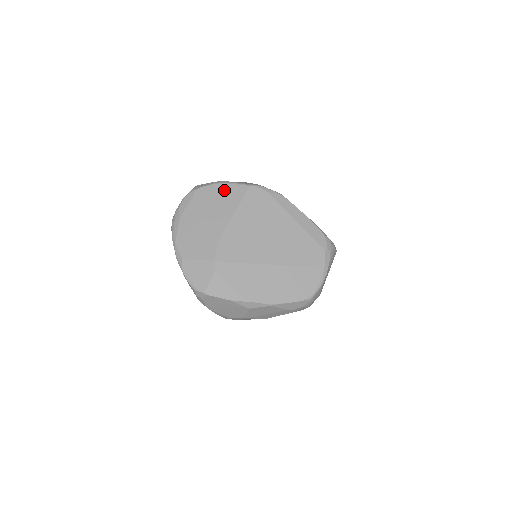
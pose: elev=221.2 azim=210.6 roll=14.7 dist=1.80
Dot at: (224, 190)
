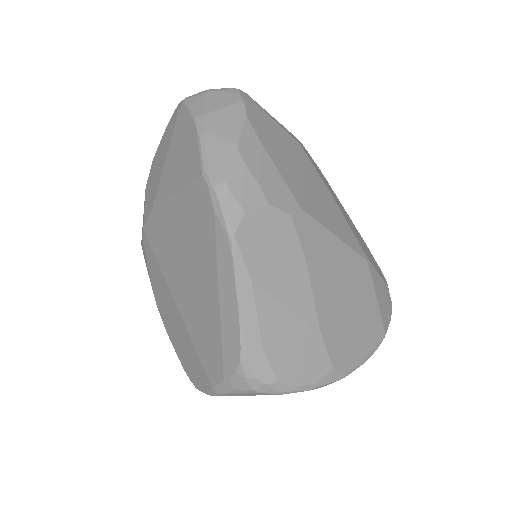
Dot at: (190, 143)
